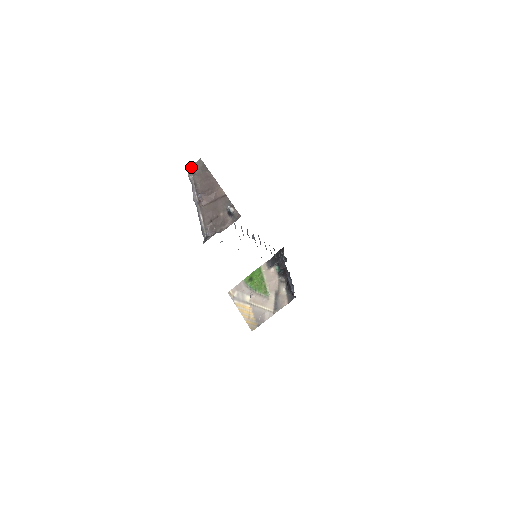
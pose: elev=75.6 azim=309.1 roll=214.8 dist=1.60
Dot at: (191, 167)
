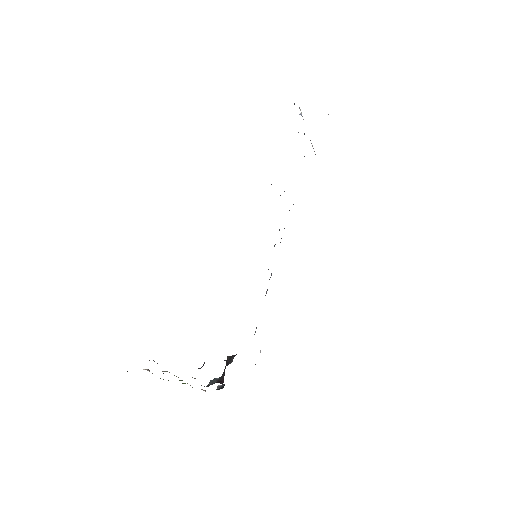
Dot at: occluded
